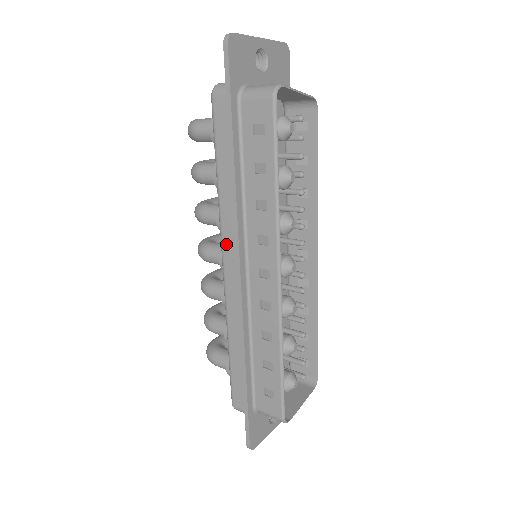
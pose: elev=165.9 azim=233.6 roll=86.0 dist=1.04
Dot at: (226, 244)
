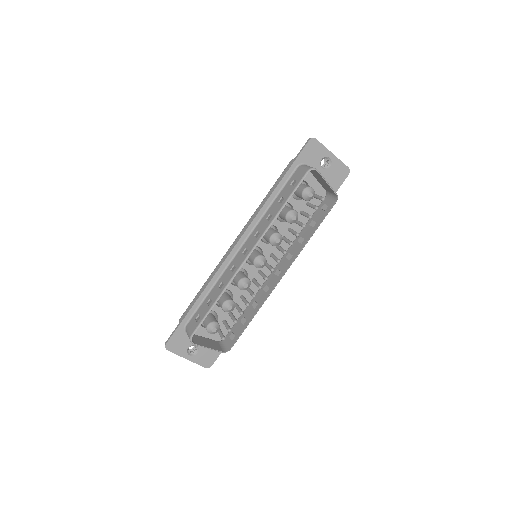
Dot at: occluded
